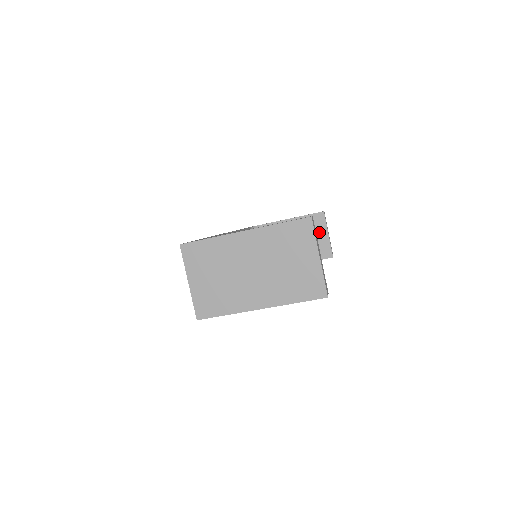
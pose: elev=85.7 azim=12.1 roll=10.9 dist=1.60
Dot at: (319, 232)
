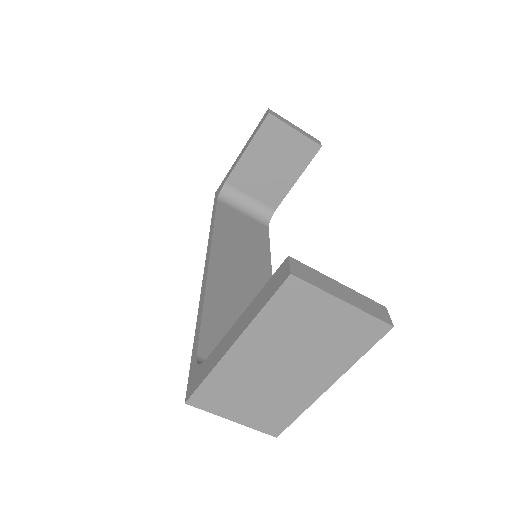
Dot at: (284, 137)
